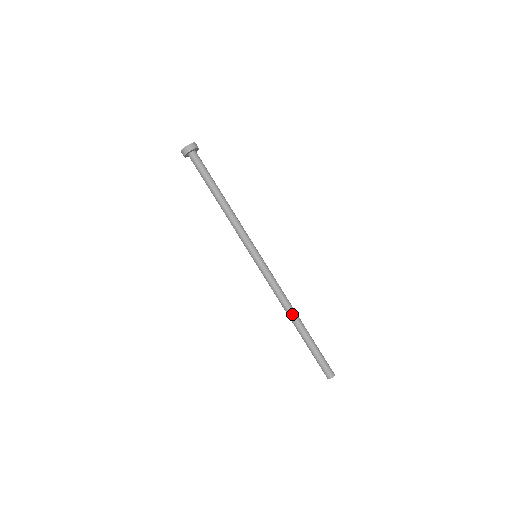
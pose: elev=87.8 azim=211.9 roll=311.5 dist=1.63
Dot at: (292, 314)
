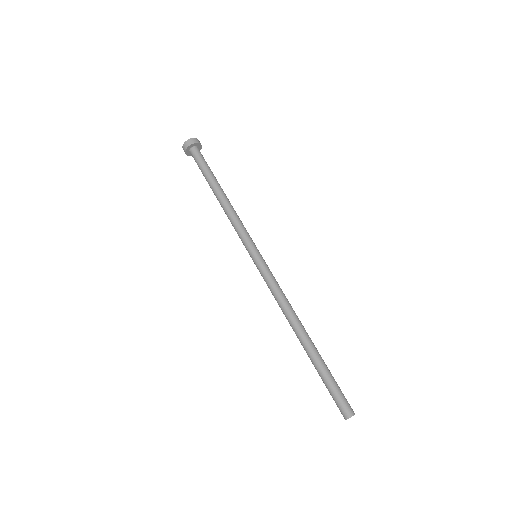
Dot at: (299, 325)
